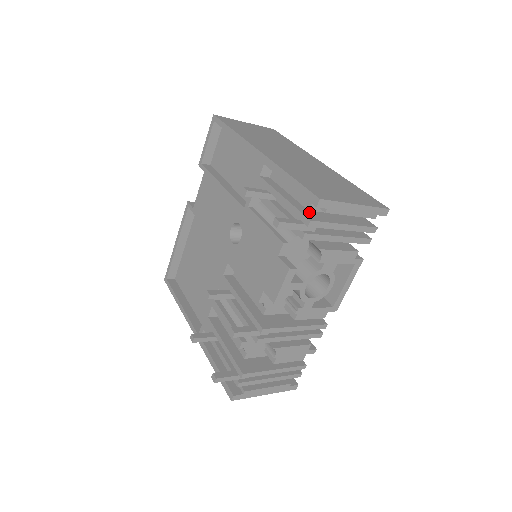
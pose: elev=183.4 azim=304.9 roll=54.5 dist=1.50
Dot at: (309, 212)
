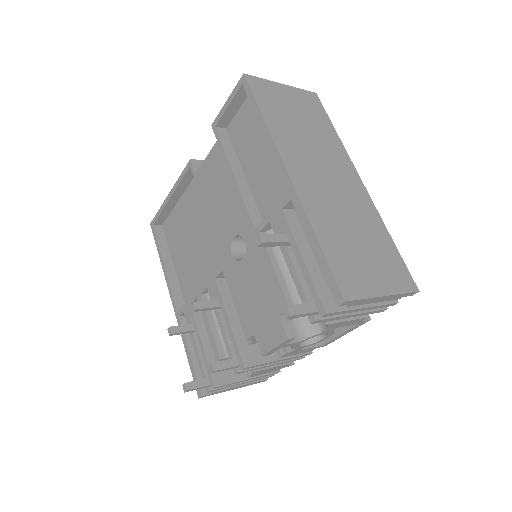
Dot at: (328, 291)
